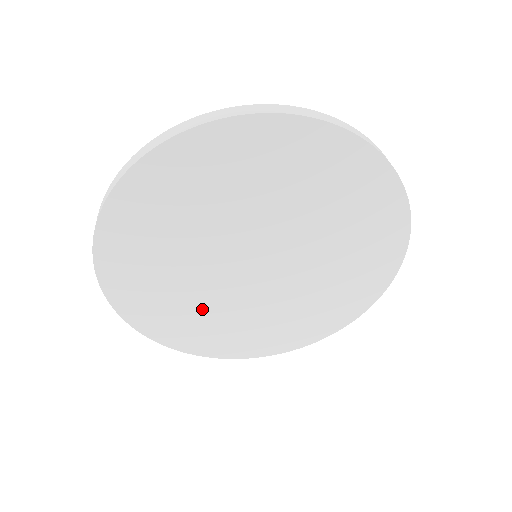
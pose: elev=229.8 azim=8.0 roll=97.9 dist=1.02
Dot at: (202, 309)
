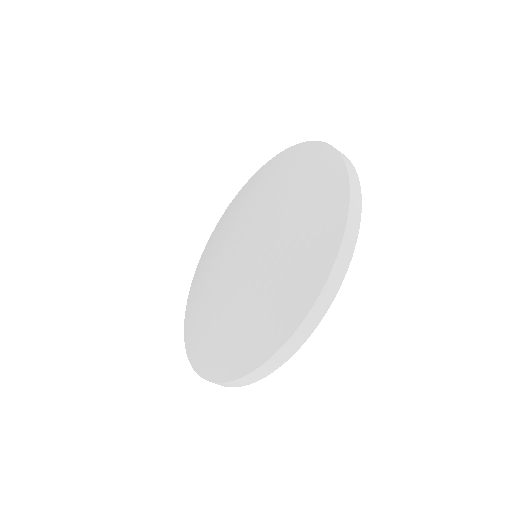
Dot at: occluded
